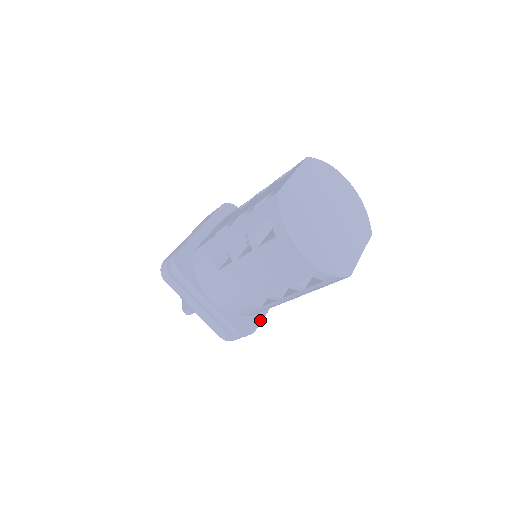
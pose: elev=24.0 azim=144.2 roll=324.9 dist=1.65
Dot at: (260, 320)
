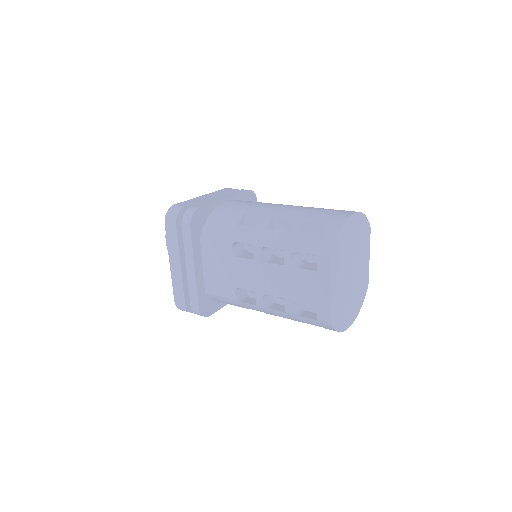
Dot at: occluded
